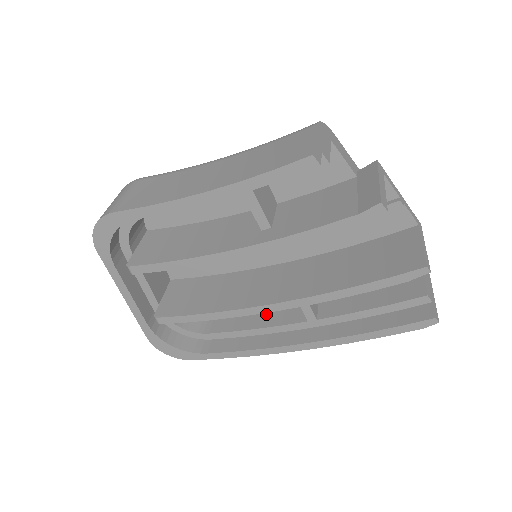
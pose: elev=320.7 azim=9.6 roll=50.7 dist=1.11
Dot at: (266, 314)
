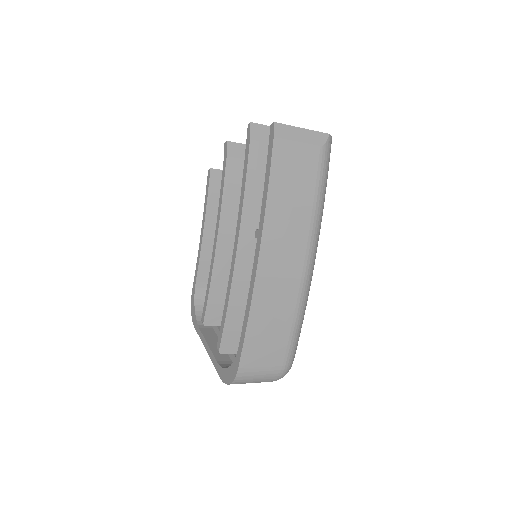
Dot at: occluded
